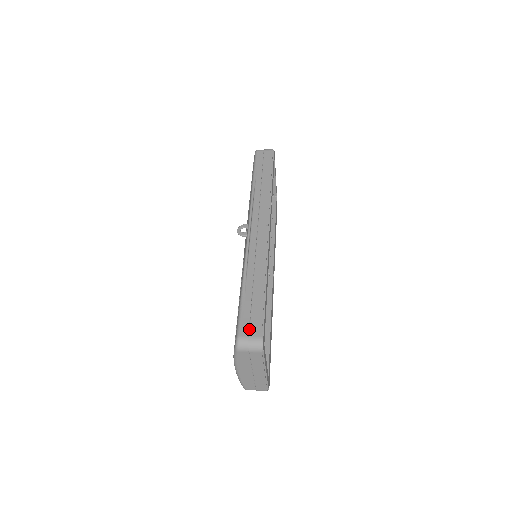
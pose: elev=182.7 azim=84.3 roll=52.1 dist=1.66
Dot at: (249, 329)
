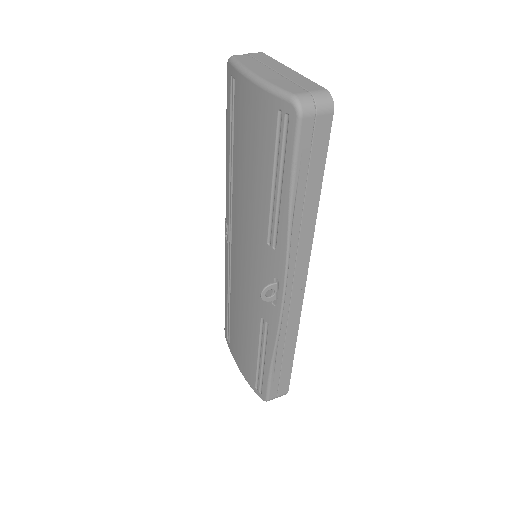
Dot at: (278, 392)
